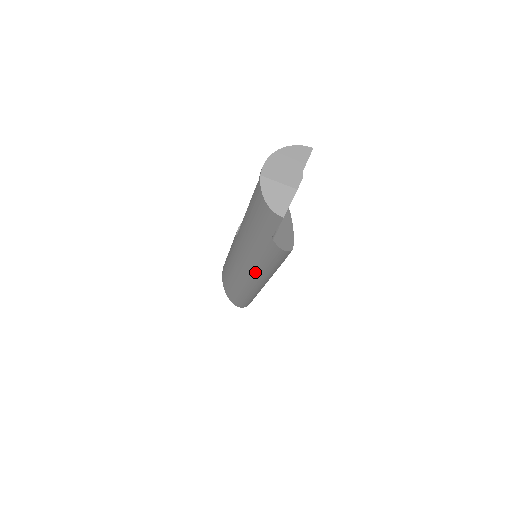
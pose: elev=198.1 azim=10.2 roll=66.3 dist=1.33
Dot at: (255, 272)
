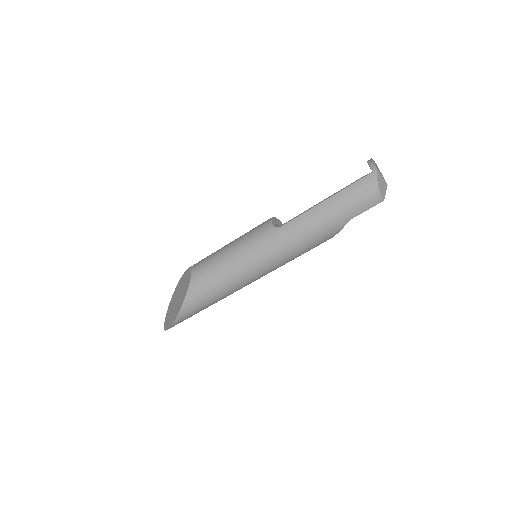
Dot at: (277, 263)
